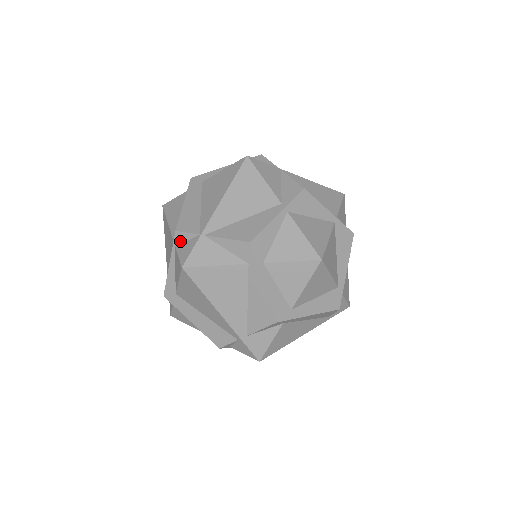
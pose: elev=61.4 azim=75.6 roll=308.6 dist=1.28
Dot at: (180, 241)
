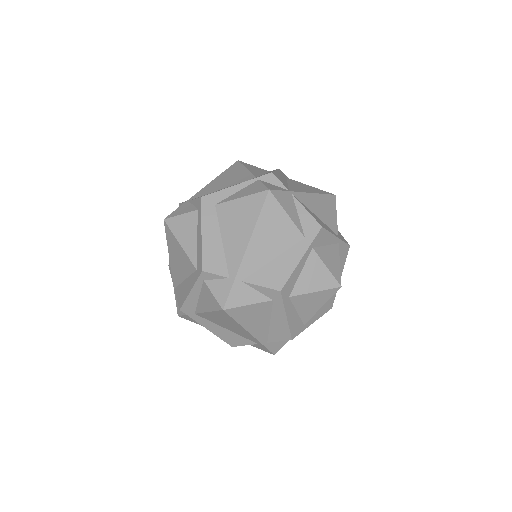
Dot at: (267, 180)
